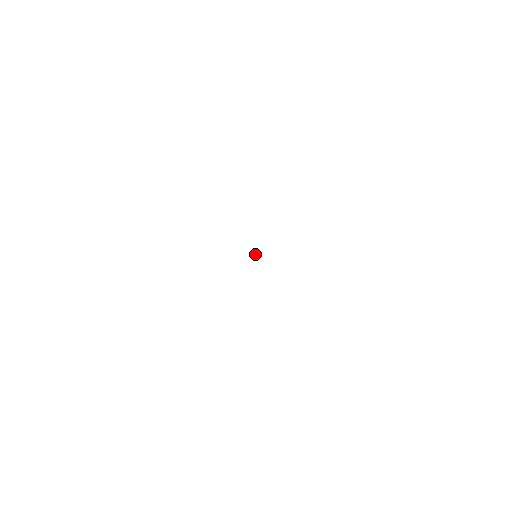
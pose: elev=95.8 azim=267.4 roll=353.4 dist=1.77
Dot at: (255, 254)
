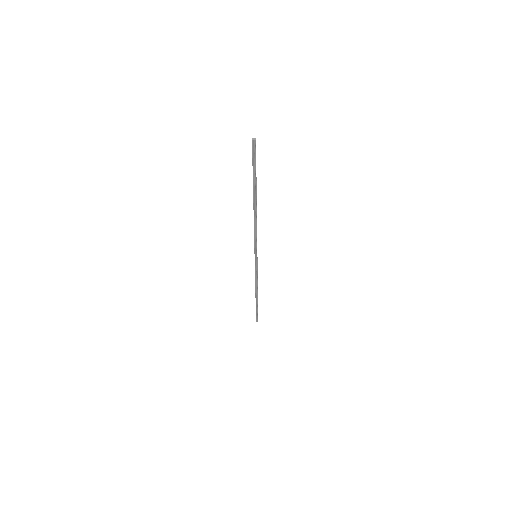
Dot at: (255, 270)
